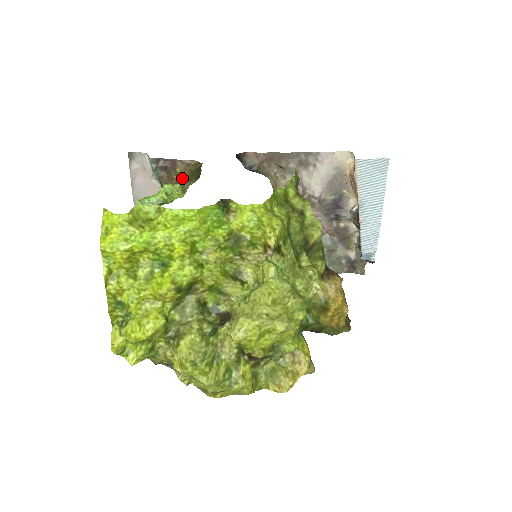
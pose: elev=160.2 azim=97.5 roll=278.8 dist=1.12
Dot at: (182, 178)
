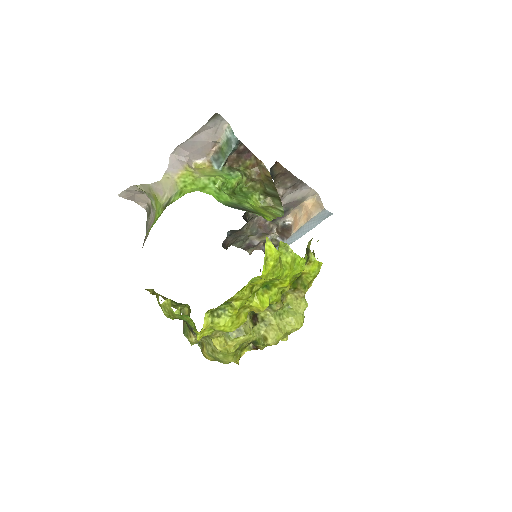
Dot at: (246, 170)
